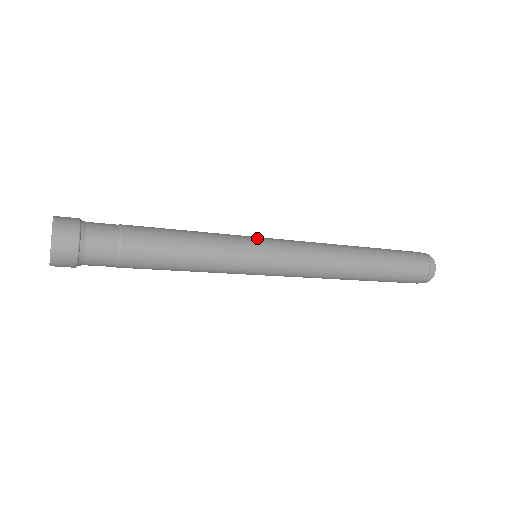
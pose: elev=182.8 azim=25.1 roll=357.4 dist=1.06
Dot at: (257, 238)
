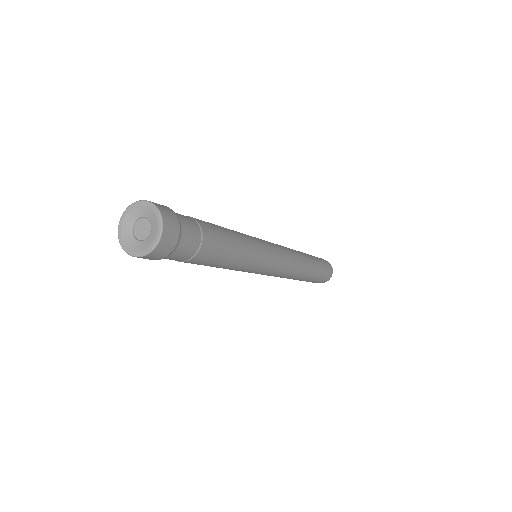
Dot at: (266, 243)
